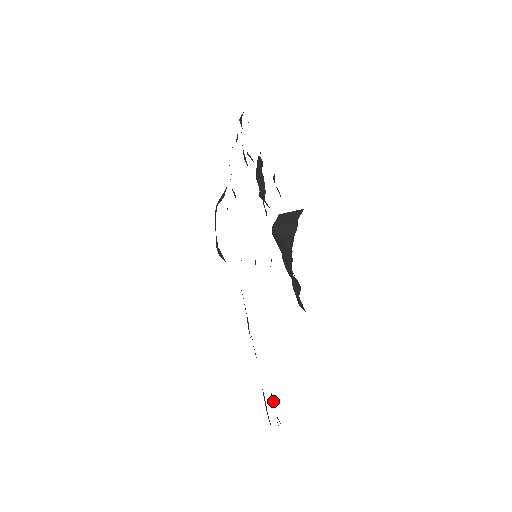
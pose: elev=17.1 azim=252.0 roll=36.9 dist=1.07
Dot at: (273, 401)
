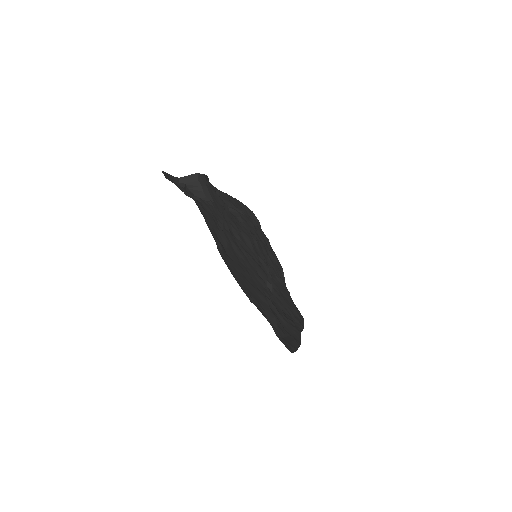
Dot at: (271, 315)
